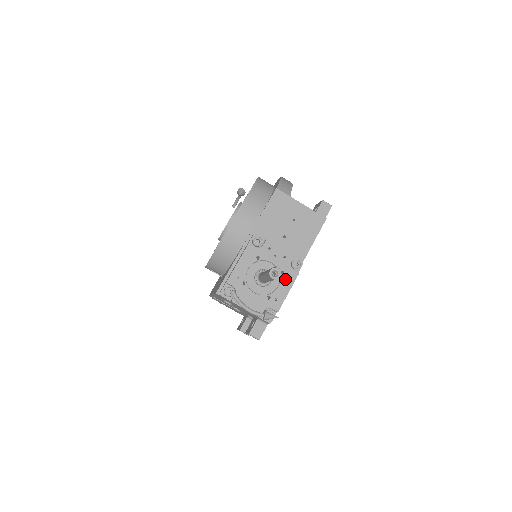
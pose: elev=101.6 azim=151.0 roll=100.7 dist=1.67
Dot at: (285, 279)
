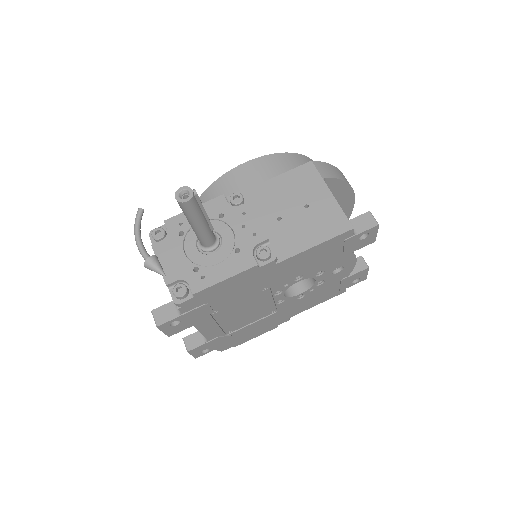
Dot at: (234, 260)
